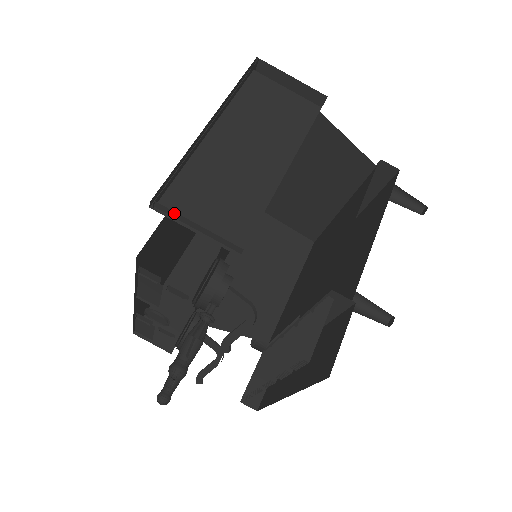
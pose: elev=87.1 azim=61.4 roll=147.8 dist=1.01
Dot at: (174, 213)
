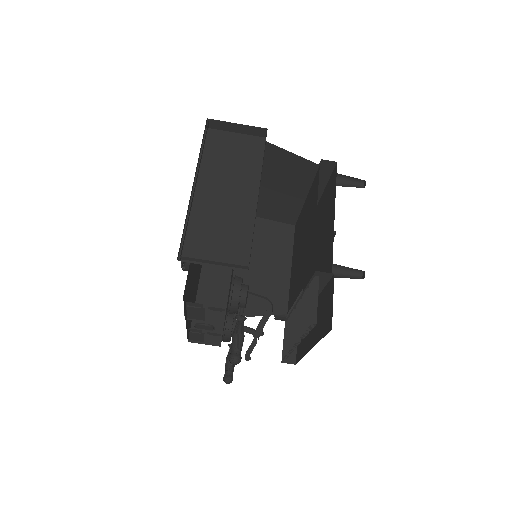
Dot at: (195, 259)
